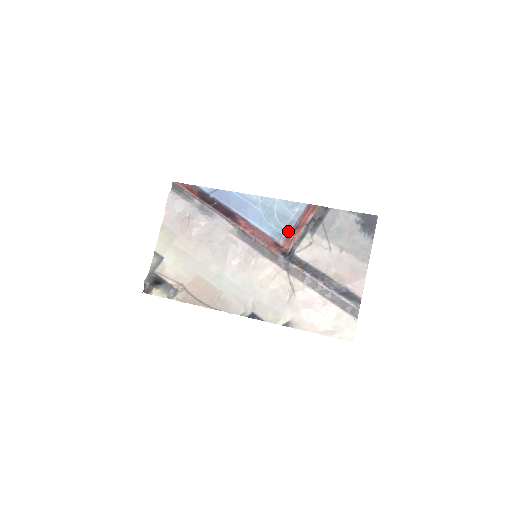
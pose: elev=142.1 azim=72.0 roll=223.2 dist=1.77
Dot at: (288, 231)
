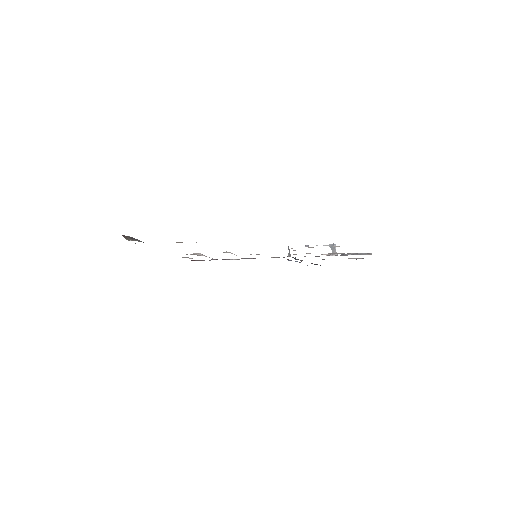
Dot at: occluded
